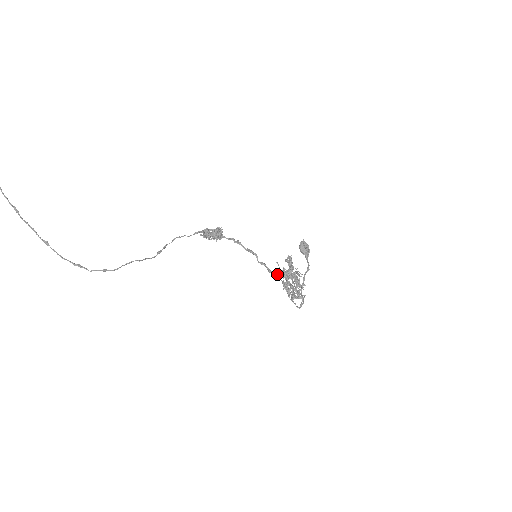
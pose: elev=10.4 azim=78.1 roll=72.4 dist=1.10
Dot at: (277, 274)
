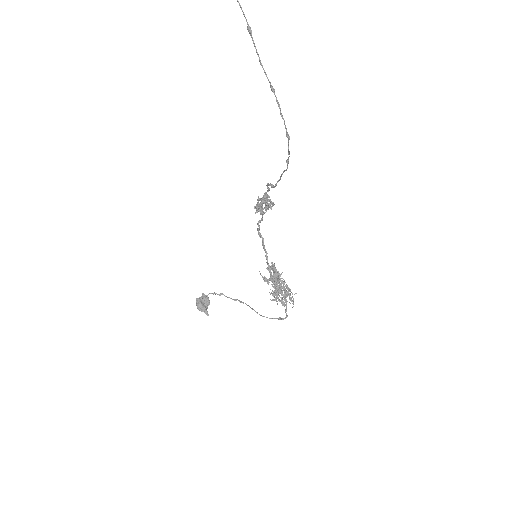
Dot at: (272, 277)
